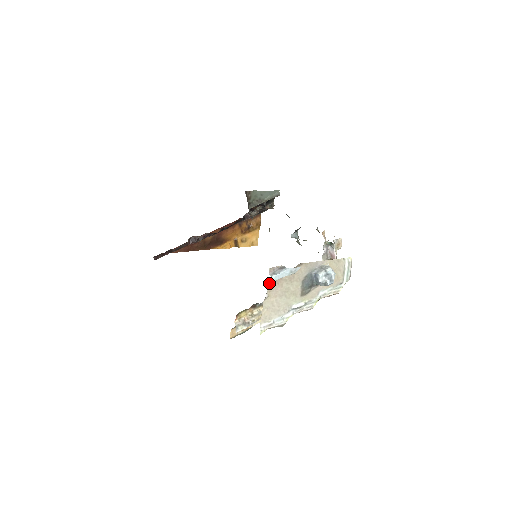
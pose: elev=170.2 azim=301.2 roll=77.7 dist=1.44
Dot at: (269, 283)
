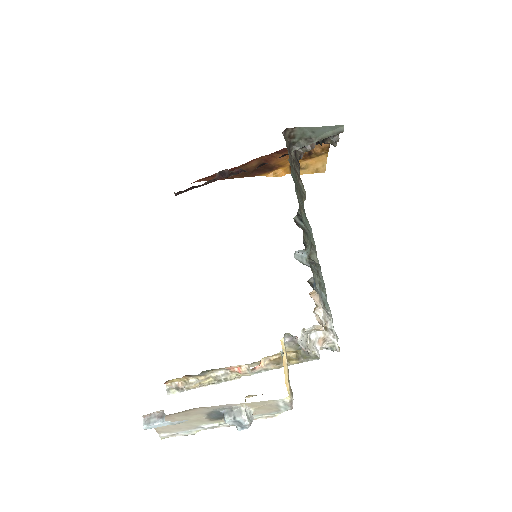
Dot at: occluded
